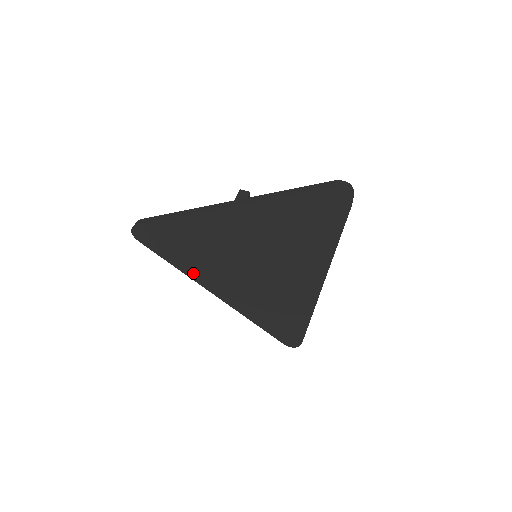
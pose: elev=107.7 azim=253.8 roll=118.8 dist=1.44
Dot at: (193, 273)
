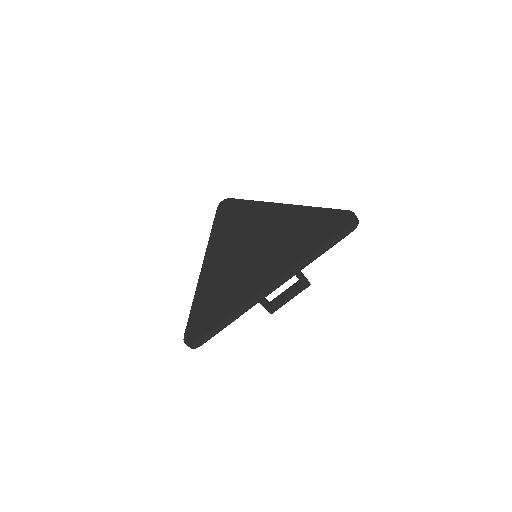
Dot at: (213, 241)
